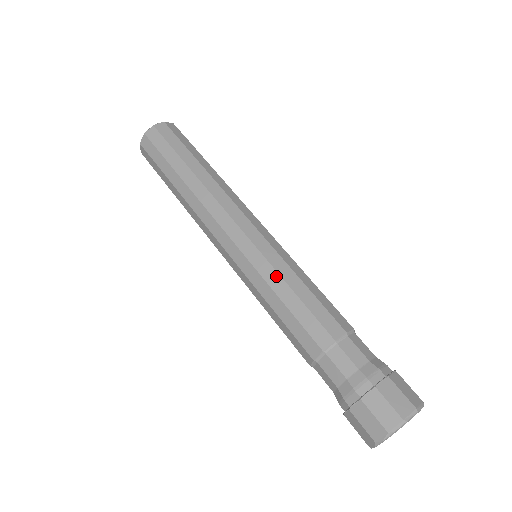
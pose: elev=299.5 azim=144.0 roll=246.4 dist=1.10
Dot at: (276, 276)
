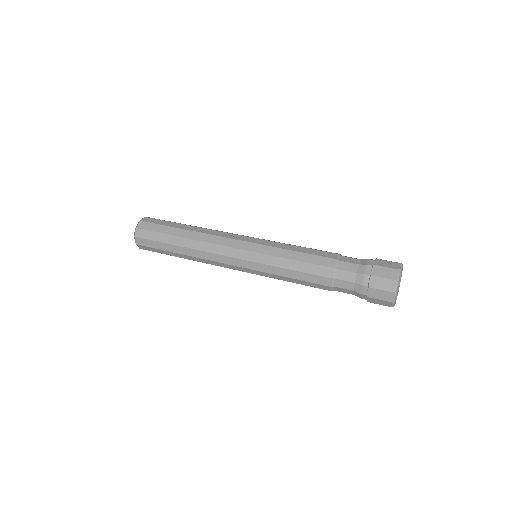
Dot at: (279, 250)
